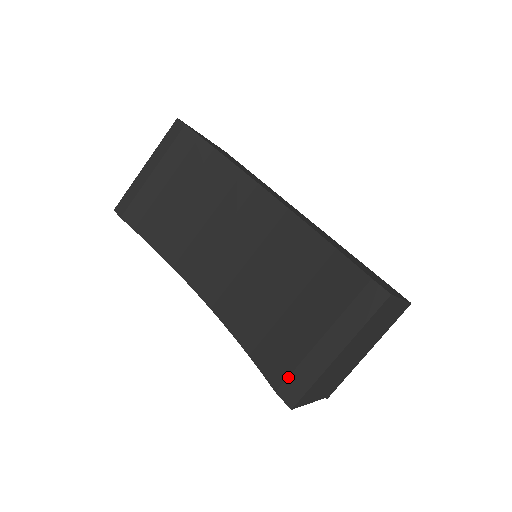
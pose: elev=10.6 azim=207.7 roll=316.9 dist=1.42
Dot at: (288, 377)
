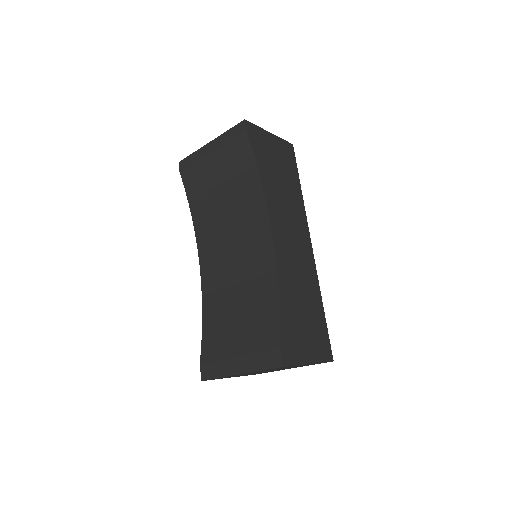
Dot at: (210, 362)
